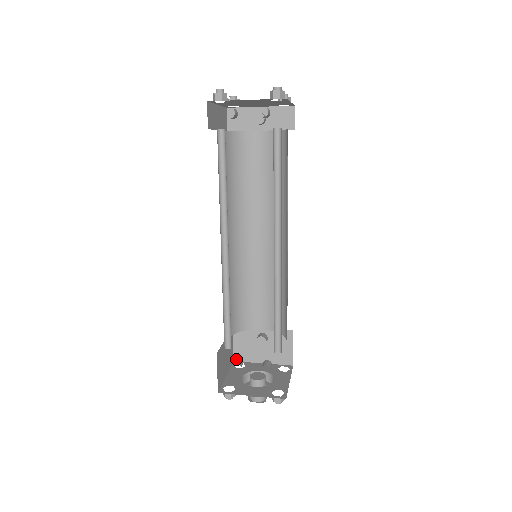
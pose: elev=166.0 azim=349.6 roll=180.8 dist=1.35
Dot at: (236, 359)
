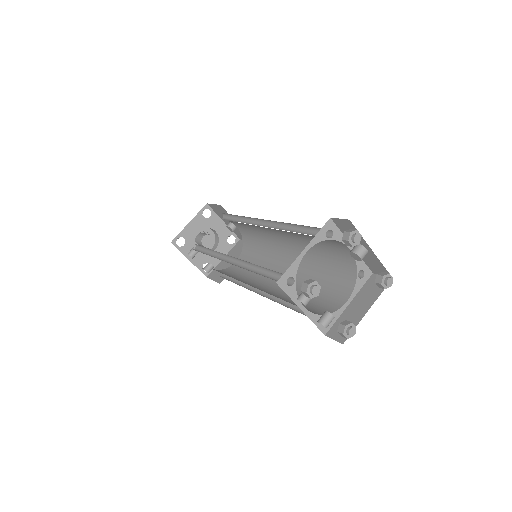
Dot at: (194, 250)
